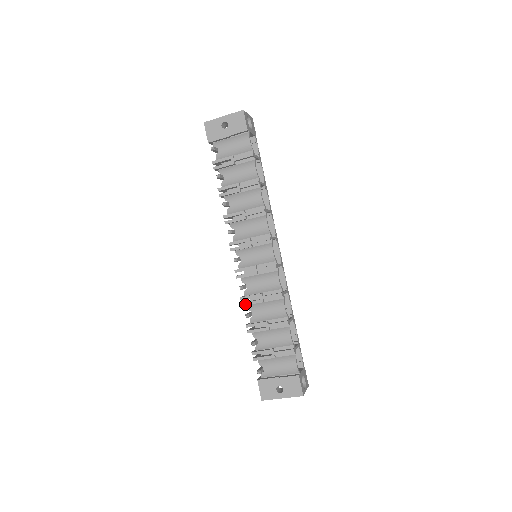
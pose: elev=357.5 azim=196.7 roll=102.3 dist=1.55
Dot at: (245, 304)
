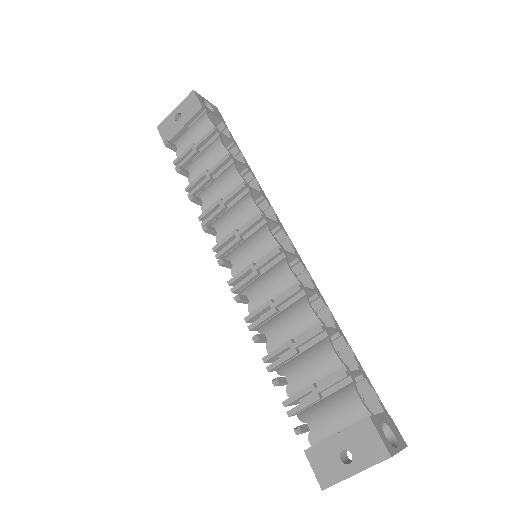
Dot at: (252, 325)
